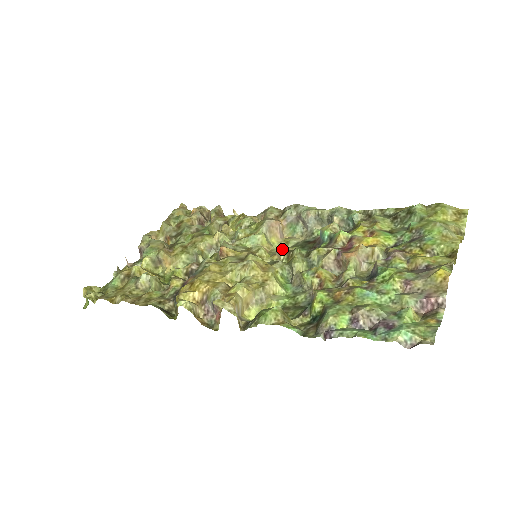
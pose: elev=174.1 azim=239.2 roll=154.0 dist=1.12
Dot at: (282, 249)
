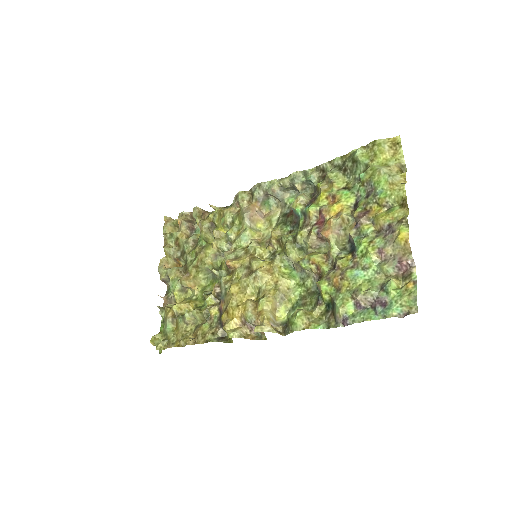
Dot at: (272, 241)
